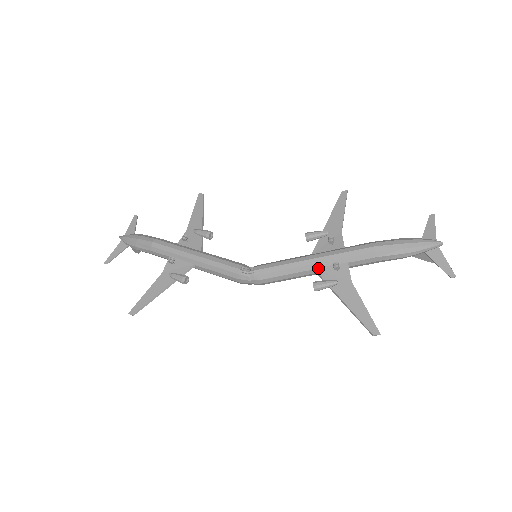
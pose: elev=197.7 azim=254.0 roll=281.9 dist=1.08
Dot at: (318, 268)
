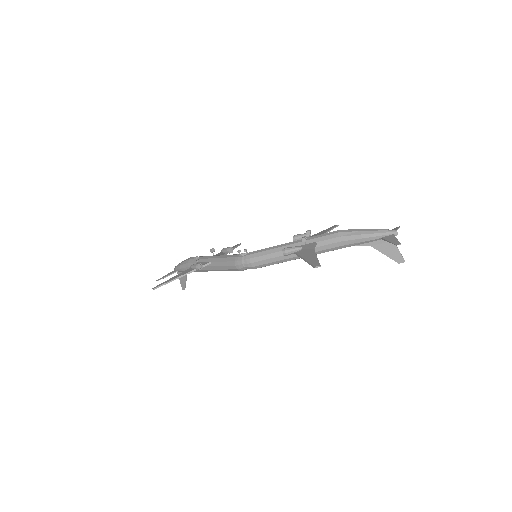
Dot at: occluded
